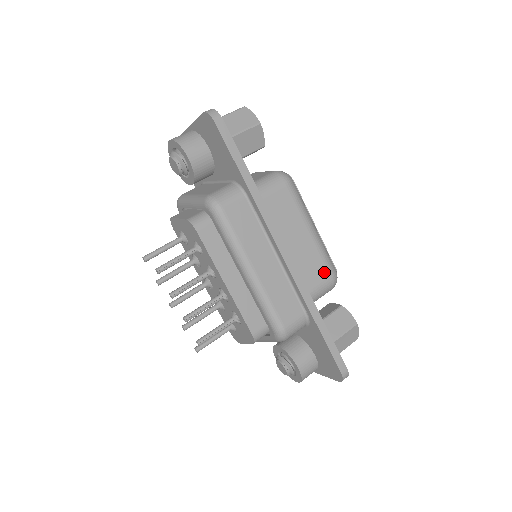
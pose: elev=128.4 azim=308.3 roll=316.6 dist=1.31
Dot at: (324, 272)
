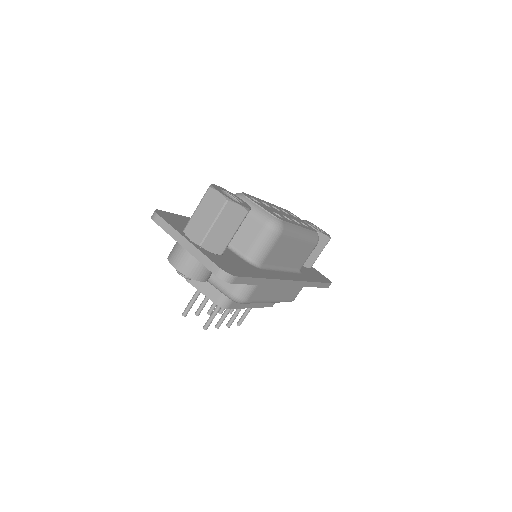
Dot at: (311, 248)
